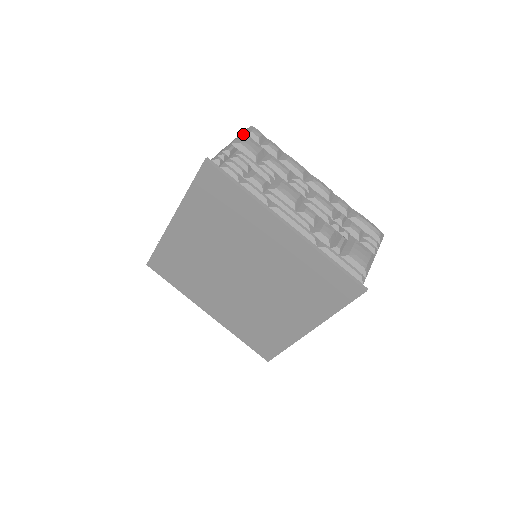
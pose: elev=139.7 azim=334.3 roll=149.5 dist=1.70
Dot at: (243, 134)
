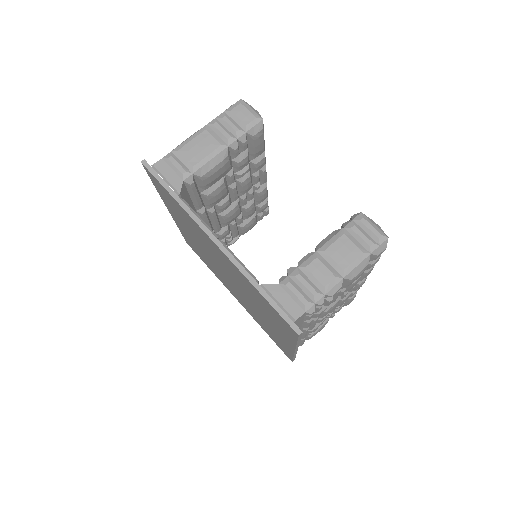
Dot at: (367, 259)
